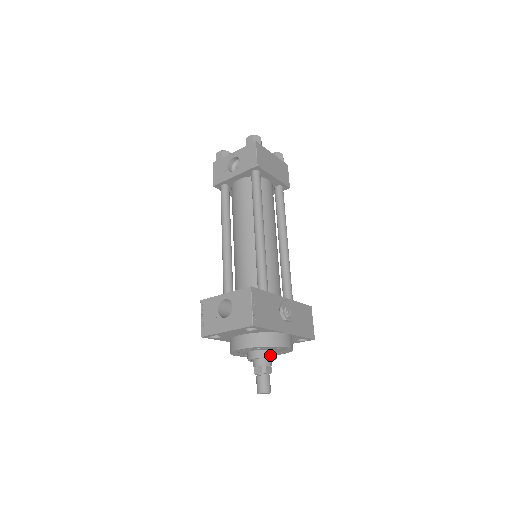
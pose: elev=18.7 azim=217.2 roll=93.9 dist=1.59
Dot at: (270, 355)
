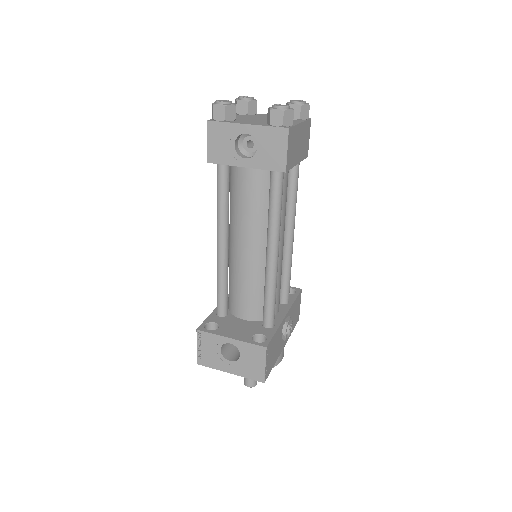
Dot at: occluded
